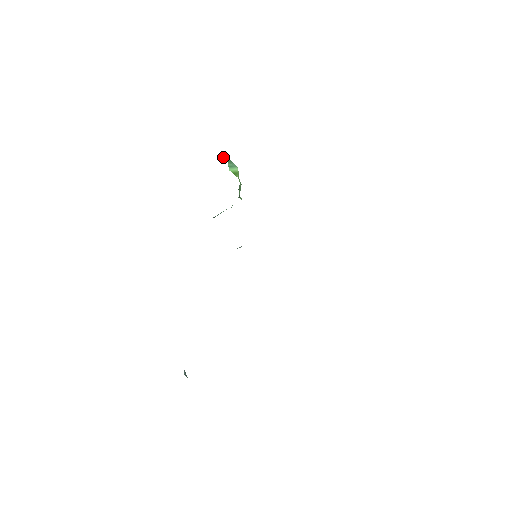
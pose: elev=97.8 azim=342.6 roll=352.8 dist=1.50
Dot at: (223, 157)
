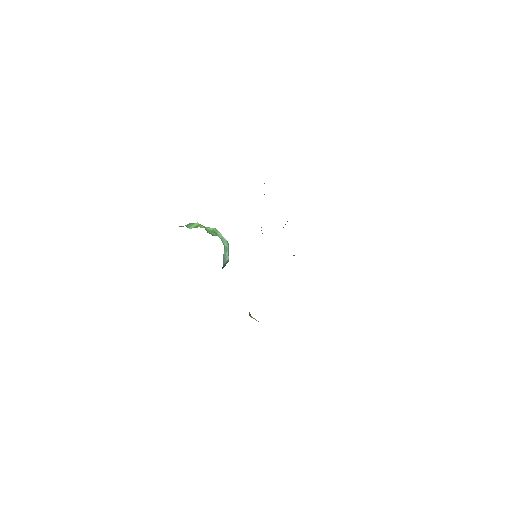
Dot at: occluded
